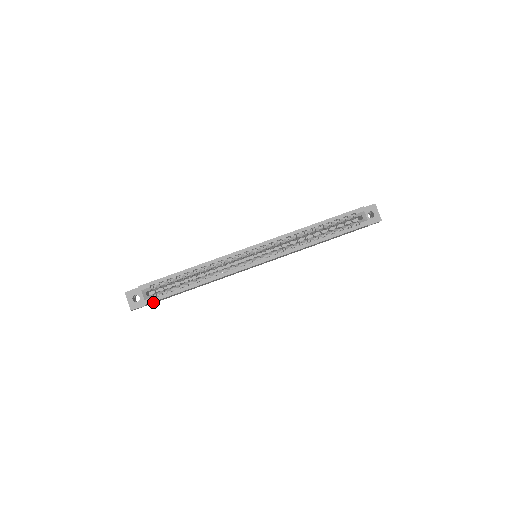
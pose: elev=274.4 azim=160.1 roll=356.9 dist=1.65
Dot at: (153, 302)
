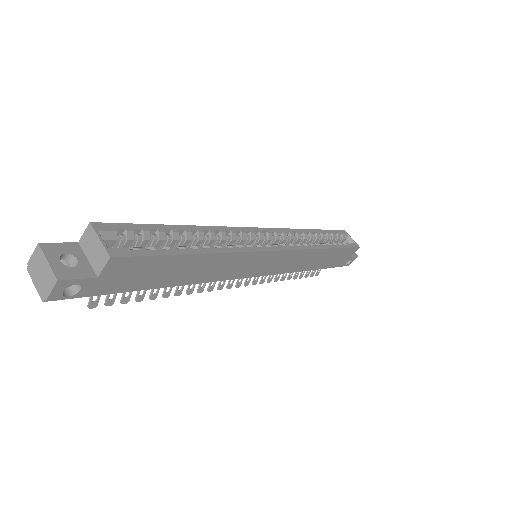
Dot at: (113, 272)
